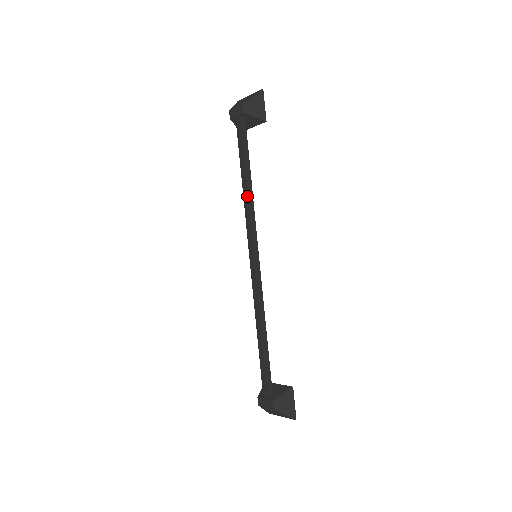
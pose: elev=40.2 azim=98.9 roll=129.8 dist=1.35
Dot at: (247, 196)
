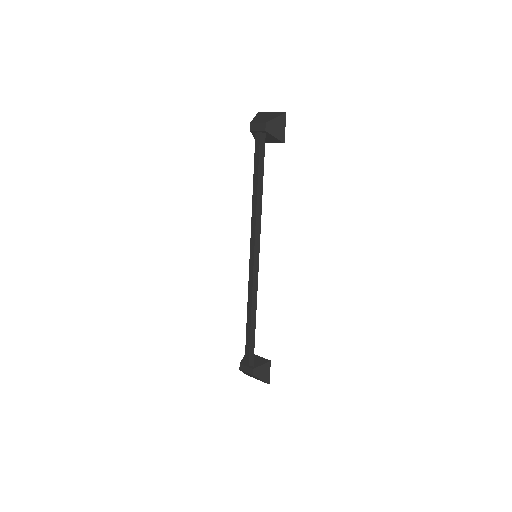
Dot at: (256, 205)
